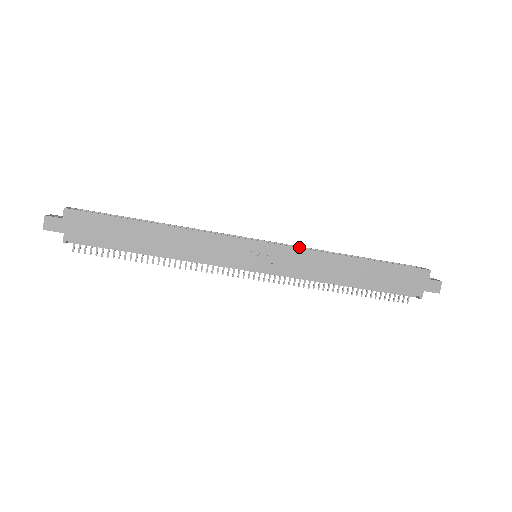
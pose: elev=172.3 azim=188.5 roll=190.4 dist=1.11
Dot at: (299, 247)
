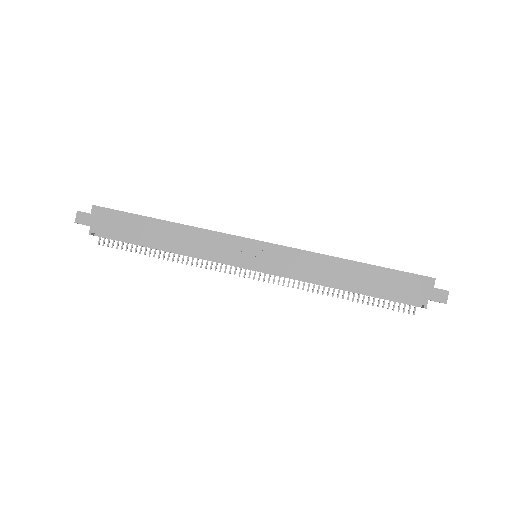
Dot at: occluded
